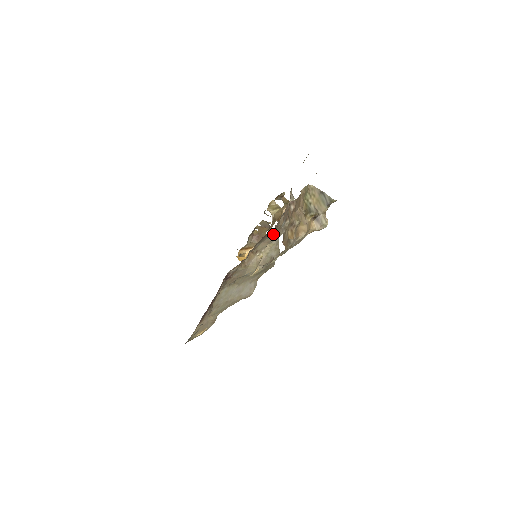
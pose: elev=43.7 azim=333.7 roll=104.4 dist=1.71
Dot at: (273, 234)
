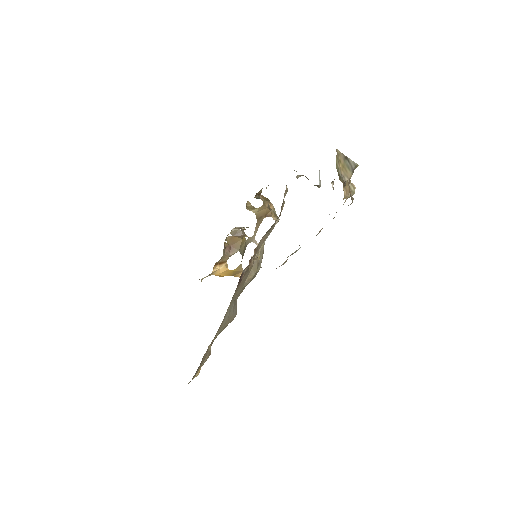
Dot at: occluded
